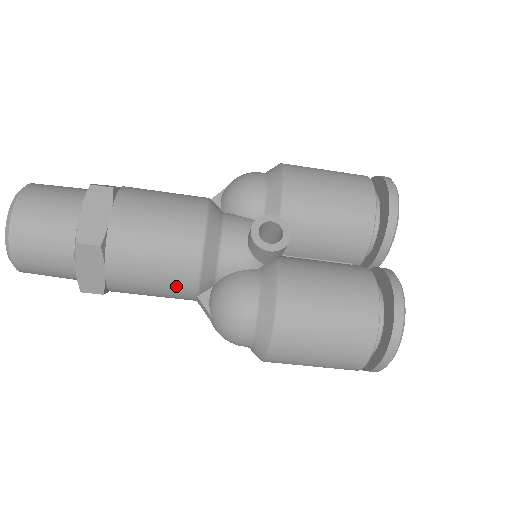
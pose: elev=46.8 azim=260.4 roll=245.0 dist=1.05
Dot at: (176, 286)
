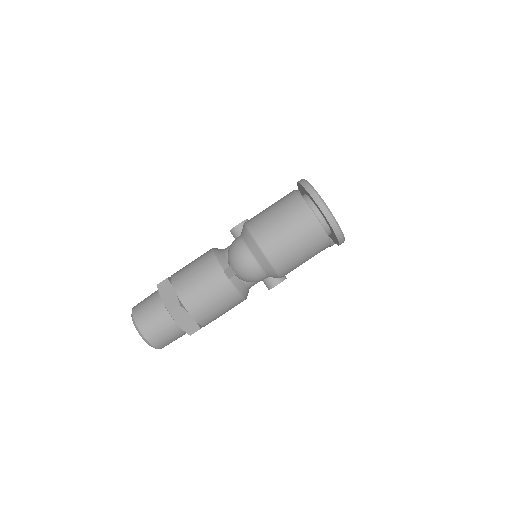
Dot at: (209, 271)
